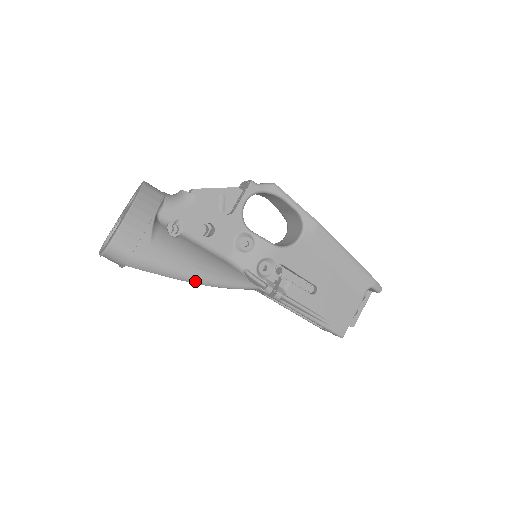
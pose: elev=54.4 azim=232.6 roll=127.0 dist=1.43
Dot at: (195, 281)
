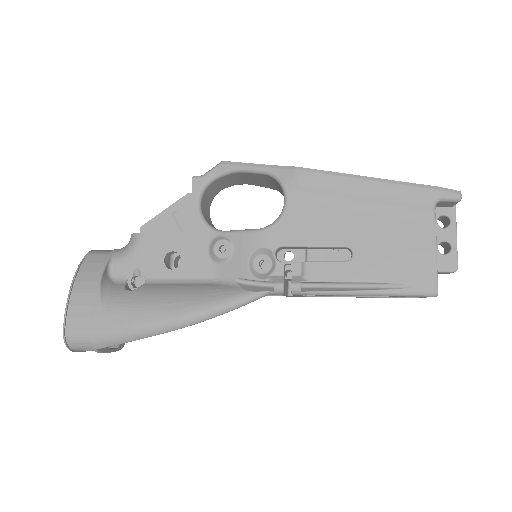
Dot at: (173, 327)
